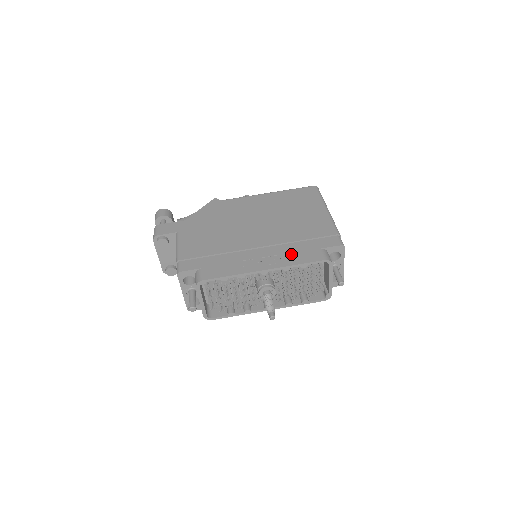
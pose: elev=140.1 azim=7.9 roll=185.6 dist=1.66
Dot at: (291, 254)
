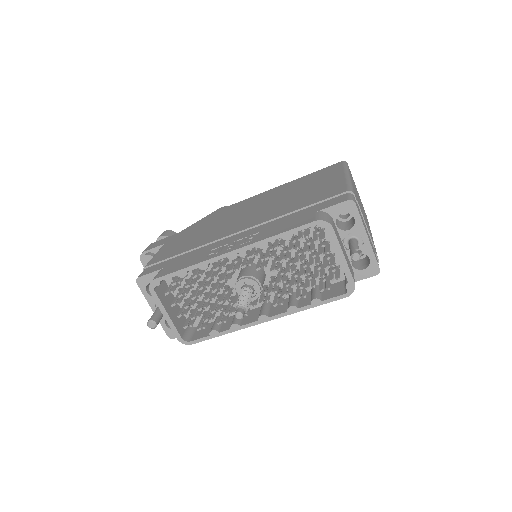
Dot at: (274, 227)
